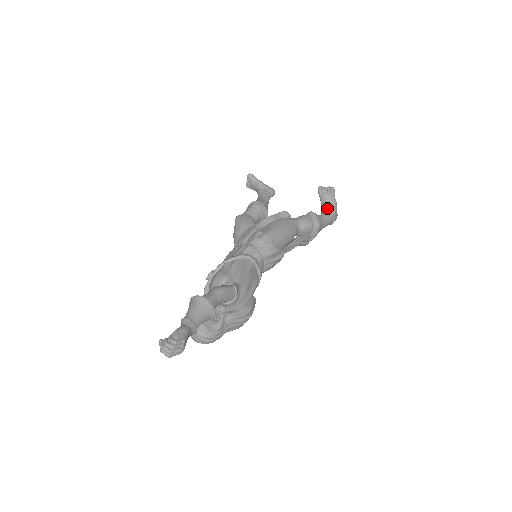
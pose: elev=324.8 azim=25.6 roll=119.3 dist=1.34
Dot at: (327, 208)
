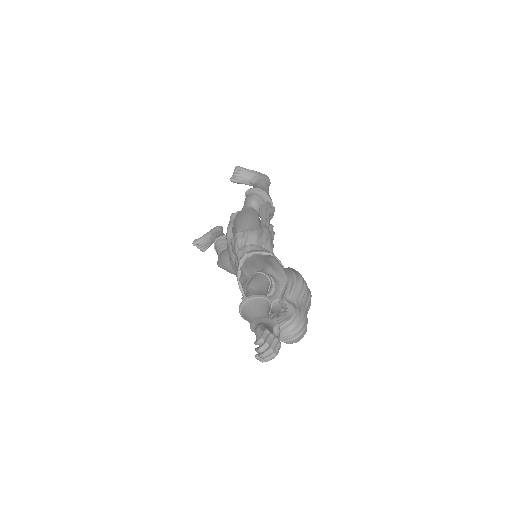
Dot at: (252, 180)
